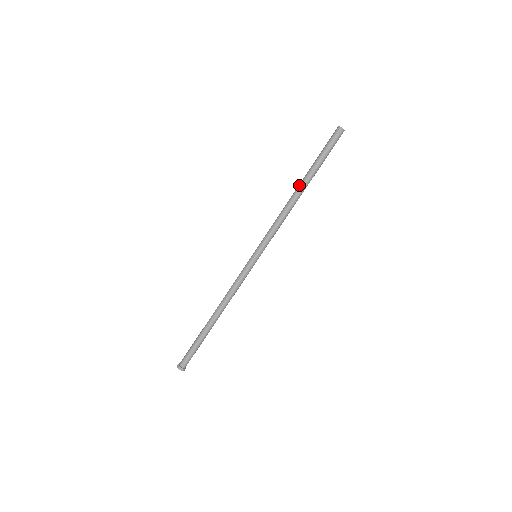
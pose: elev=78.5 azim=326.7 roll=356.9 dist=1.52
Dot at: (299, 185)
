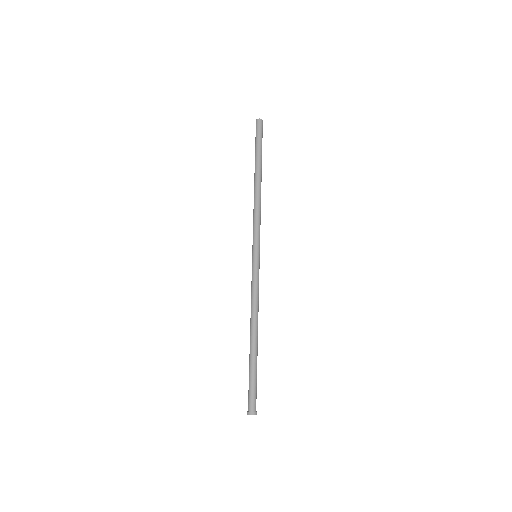
Dot at: (256, 177)
